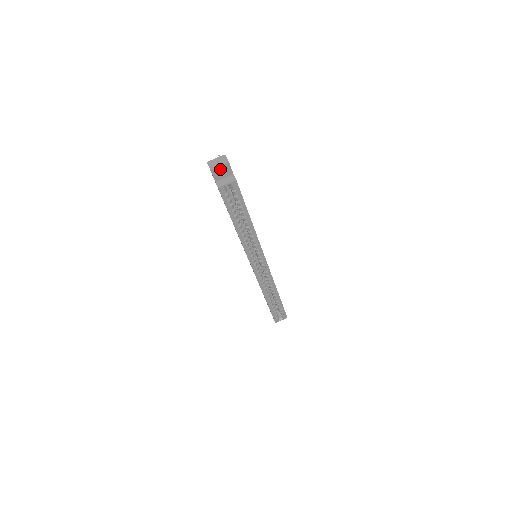
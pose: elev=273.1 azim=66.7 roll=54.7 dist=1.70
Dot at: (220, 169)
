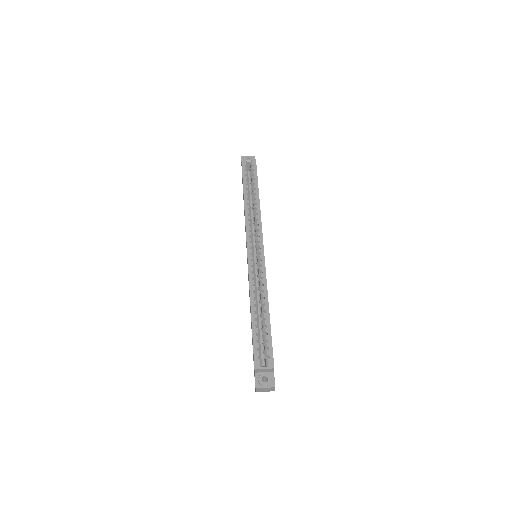
Dot at: (248, 157)
